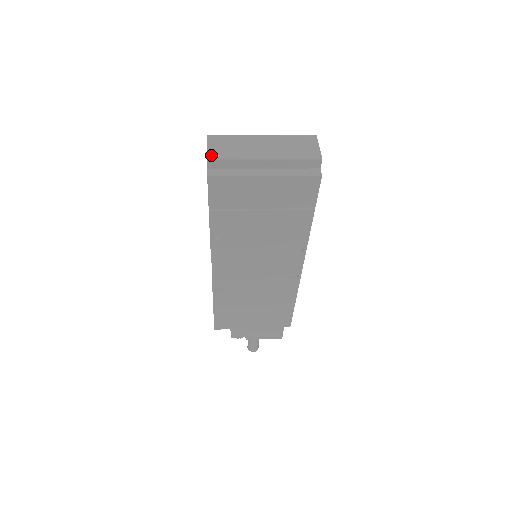
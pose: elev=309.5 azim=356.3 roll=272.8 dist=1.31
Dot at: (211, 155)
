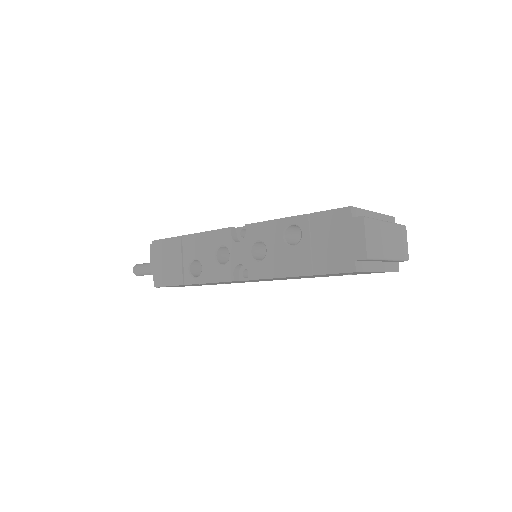
Dot at: (369, 253)
